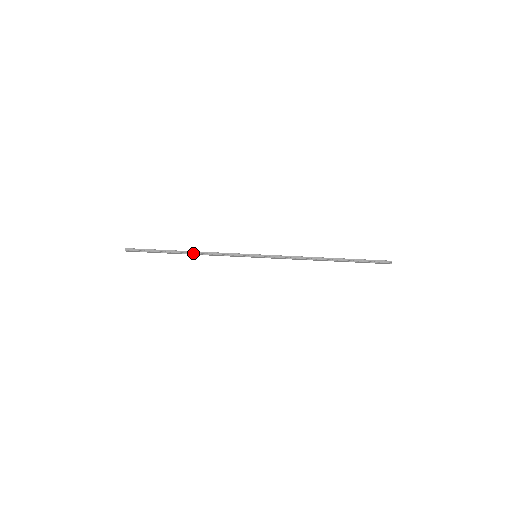
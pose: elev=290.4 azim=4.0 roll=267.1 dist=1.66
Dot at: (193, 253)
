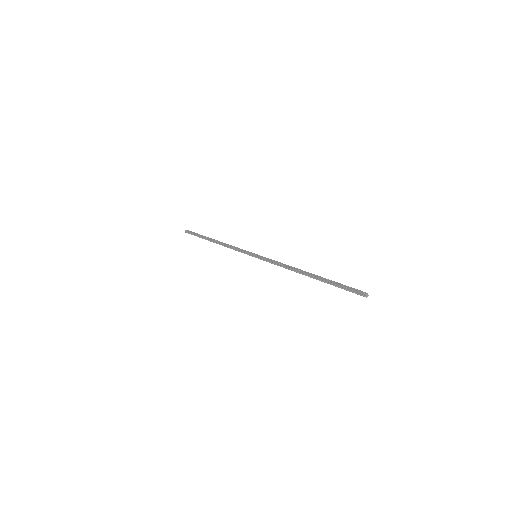
Dot at: occluded
